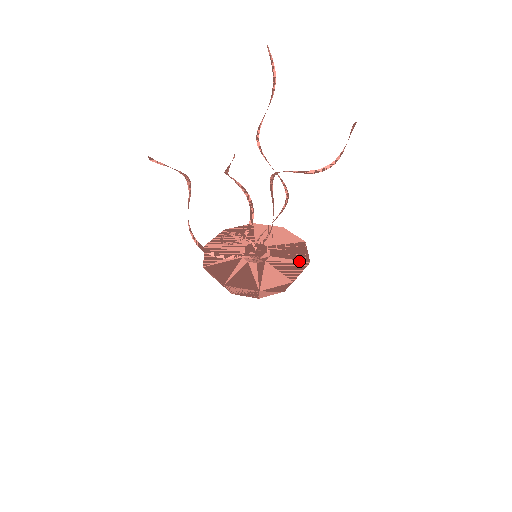
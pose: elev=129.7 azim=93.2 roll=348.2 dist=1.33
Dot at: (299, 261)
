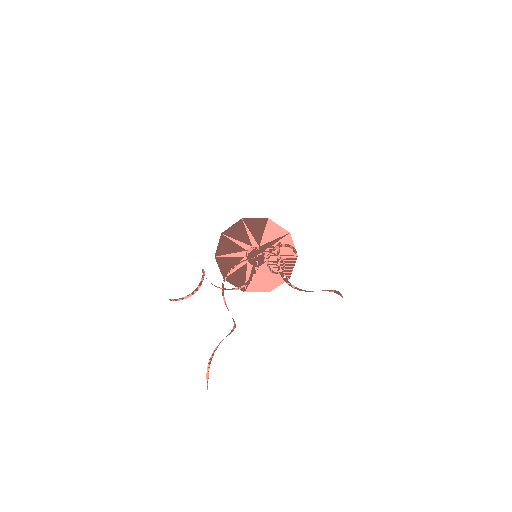
Dot at: occluded
